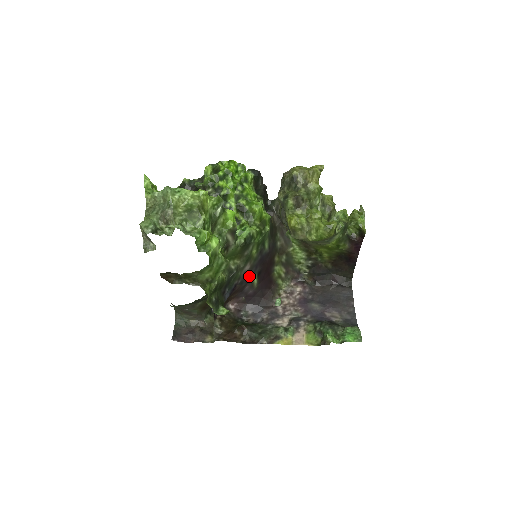
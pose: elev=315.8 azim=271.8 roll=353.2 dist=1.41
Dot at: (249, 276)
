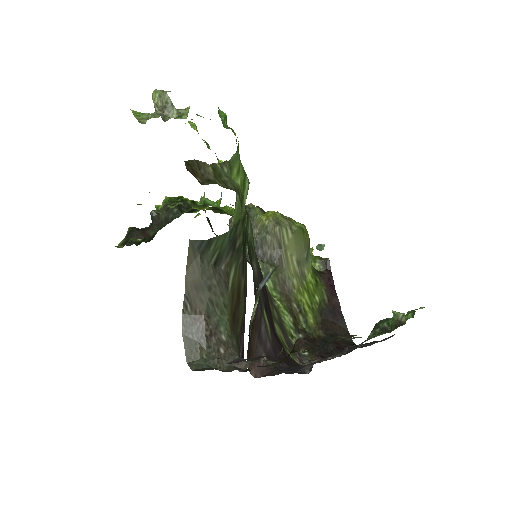
Dot at: (259, 296)
